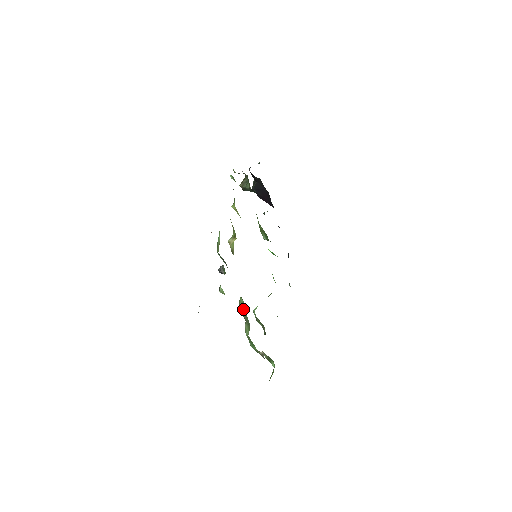
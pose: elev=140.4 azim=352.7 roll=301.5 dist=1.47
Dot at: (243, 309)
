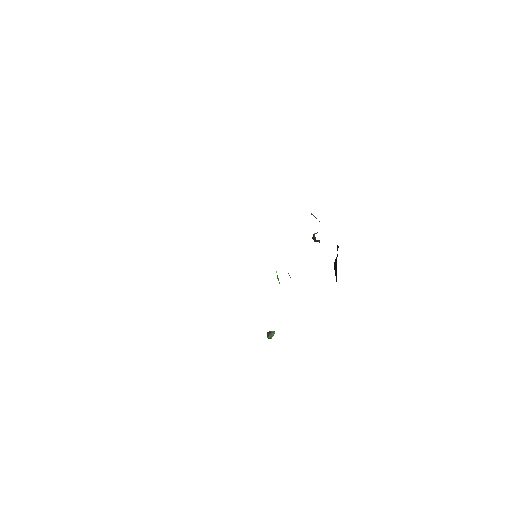
Dot at: occluded
